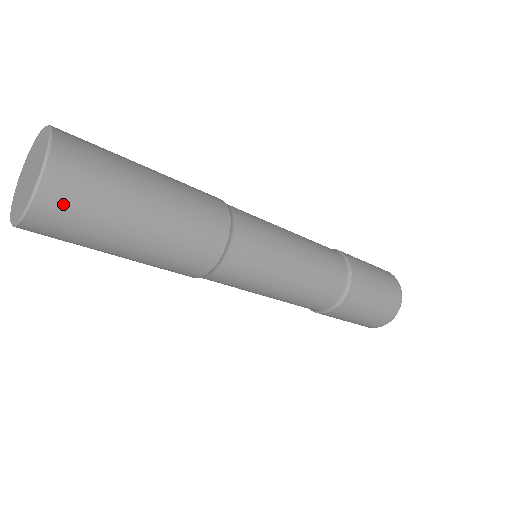
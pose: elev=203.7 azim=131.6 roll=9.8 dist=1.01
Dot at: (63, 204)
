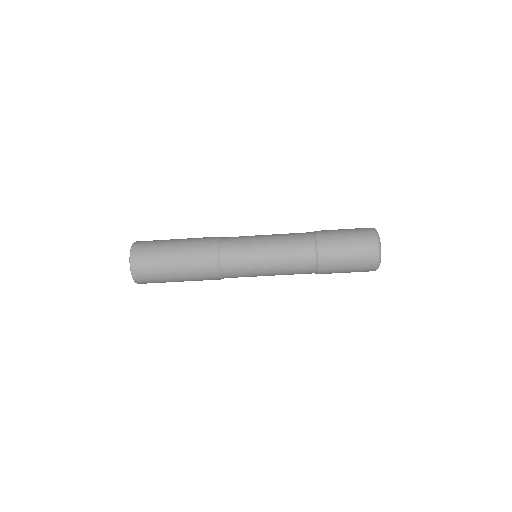
Dot at: (141, 252)
